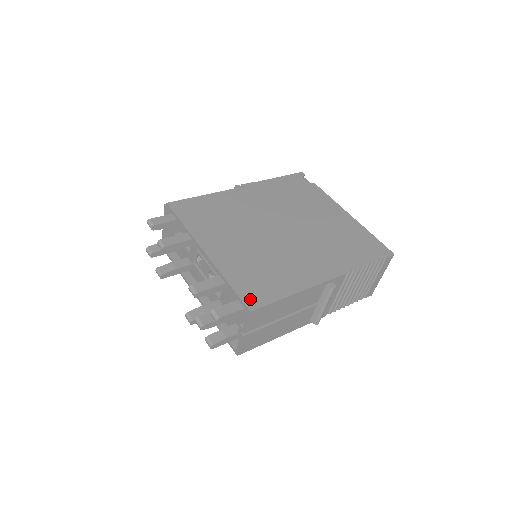
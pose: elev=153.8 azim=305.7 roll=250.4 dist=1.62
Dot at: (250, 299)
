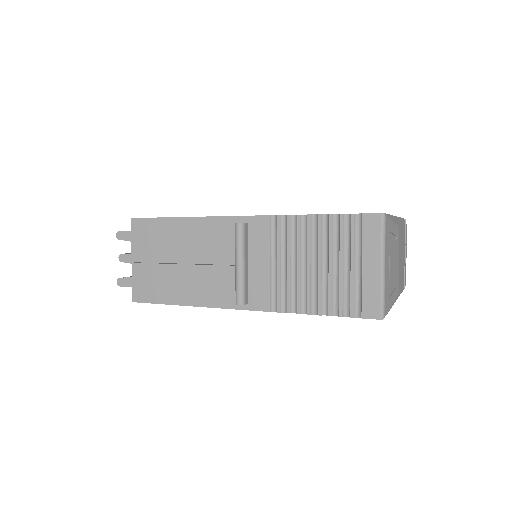
Dot at: occluded
